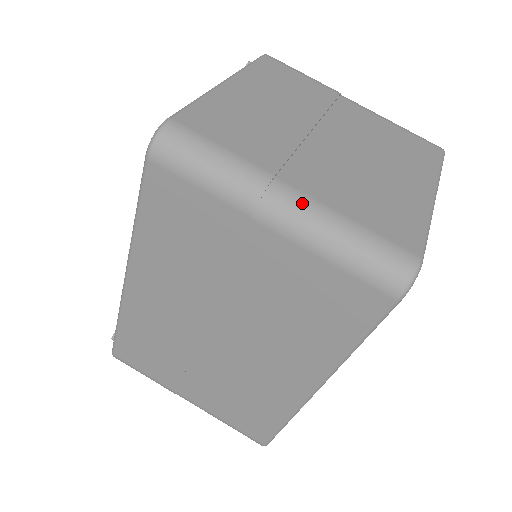
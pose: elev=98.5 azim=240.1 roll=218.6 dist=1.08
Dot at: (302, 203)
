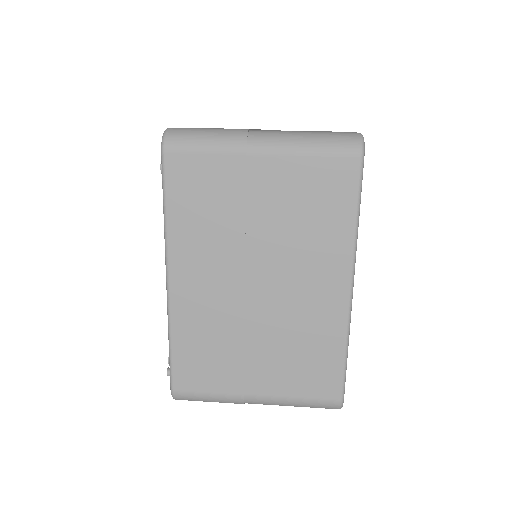
Dot at: (273, 133)
